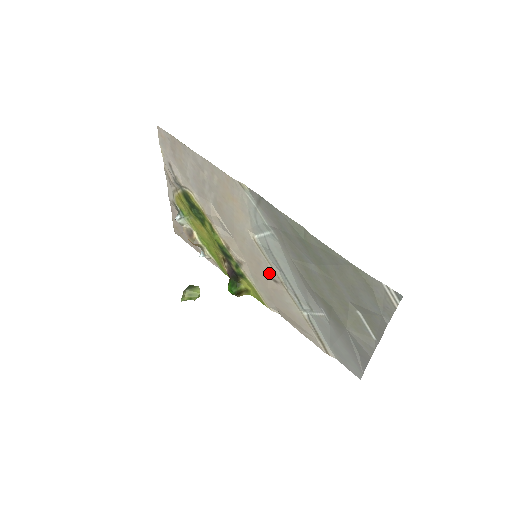
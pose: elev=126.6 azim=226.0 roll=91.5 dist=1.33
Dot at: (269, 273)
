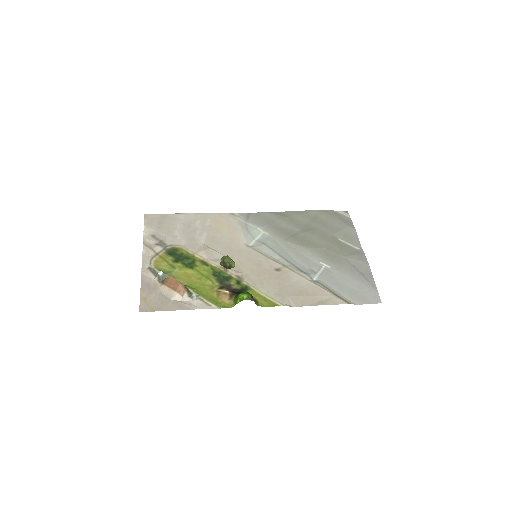
Dot at: (271, 266)
